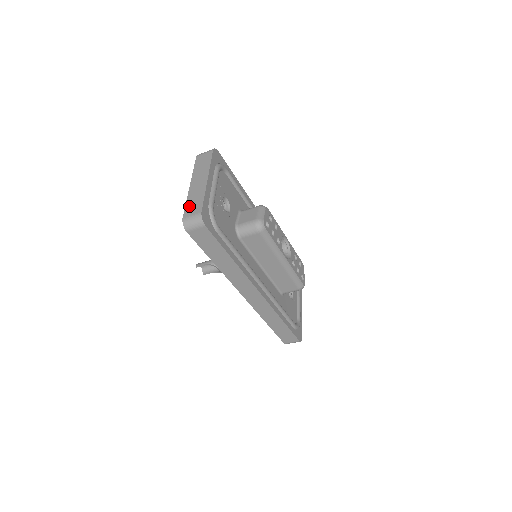
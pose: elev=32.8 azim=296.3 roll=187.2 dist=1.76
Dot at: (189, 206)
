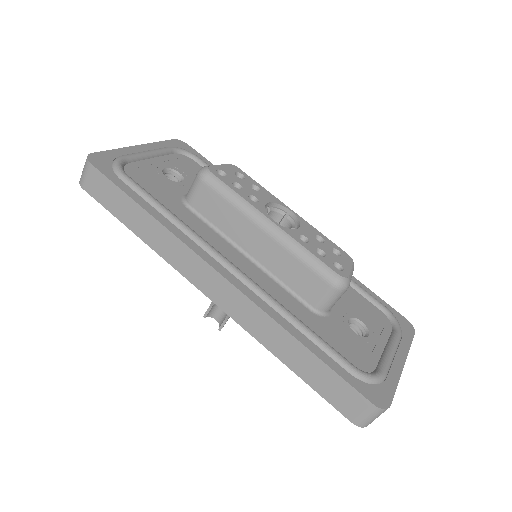
Dot at: occluded
